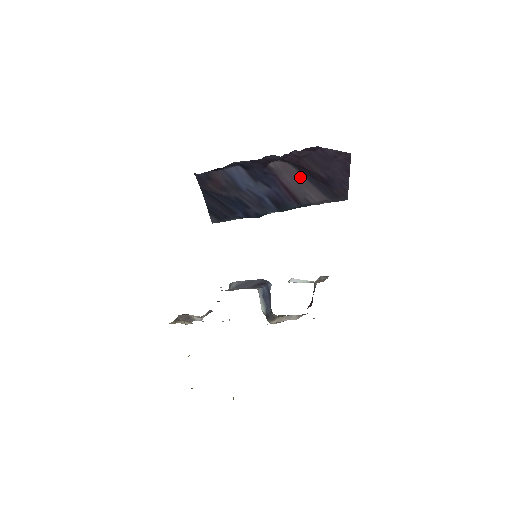
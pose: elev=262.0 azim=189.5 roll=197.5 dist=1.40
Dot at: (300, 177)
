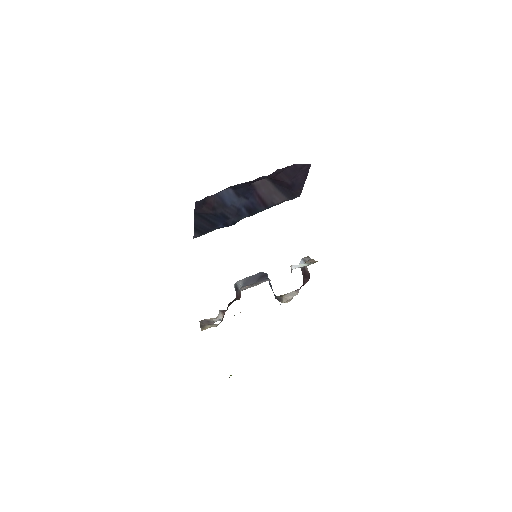
Dot at: (272, 187)
